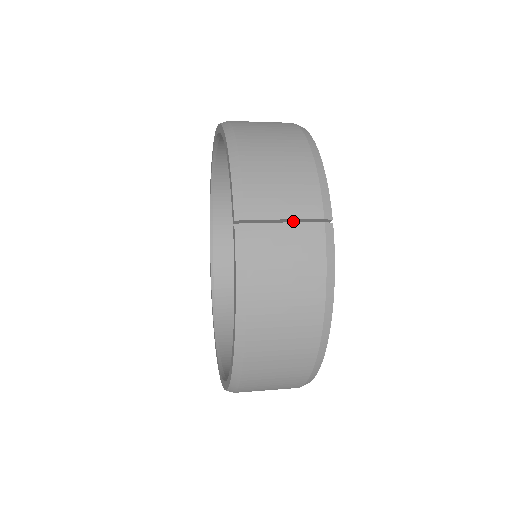
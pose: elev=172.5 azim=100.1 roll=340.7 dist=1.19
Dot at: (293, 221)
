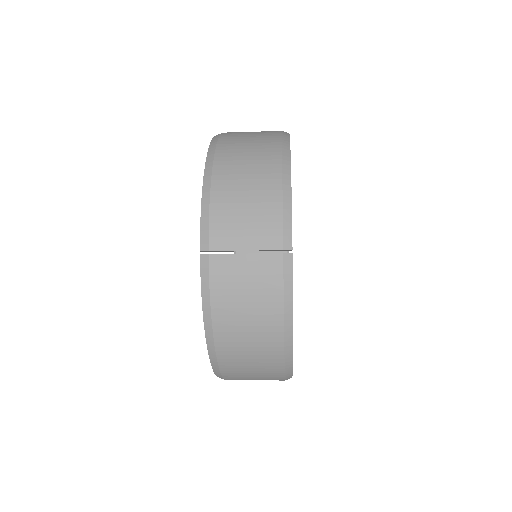
Dot at: (255, 250)
